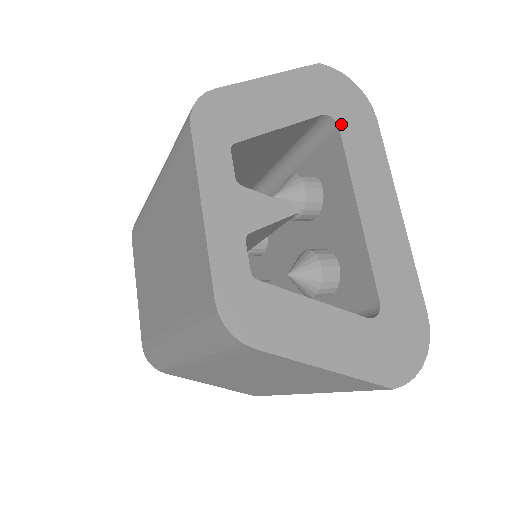
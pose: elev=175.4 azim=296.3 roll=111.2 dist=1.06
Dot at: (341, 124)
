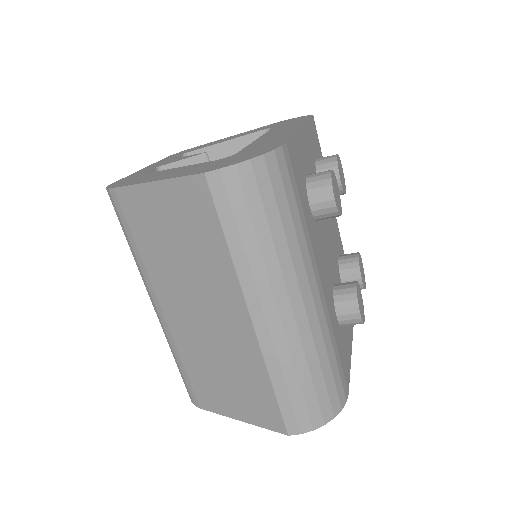
Dot at: occluded
